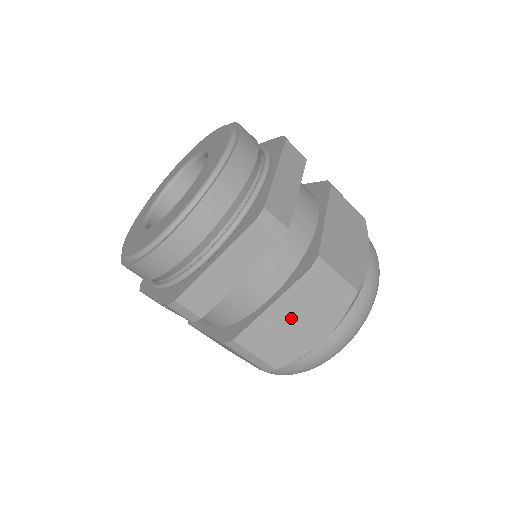
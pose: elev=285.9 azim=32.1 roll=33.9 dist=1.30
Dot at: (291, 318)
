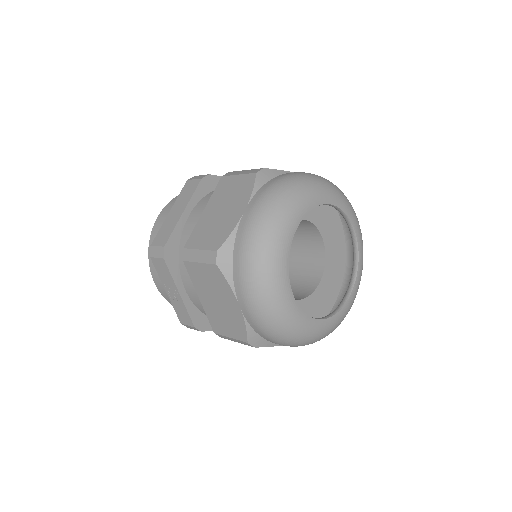
Dot at: (218, 209)
